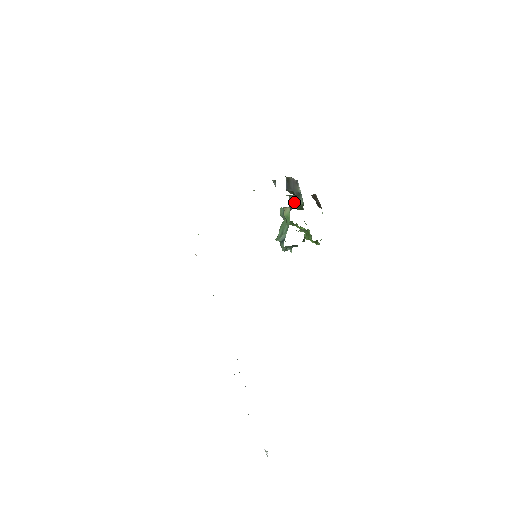
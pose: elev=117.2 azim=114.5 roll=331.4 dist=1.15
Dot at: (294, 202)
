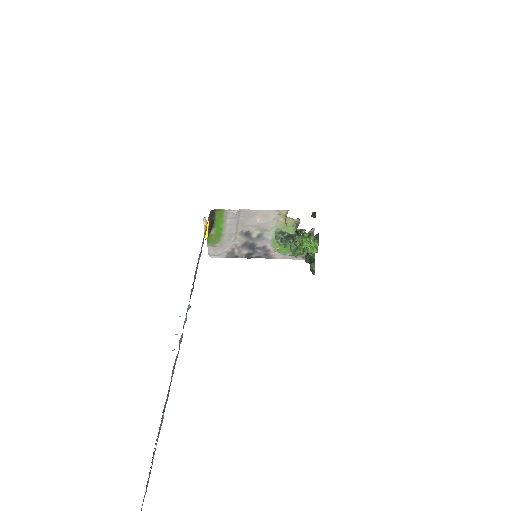
Dot at: (298, 225)
